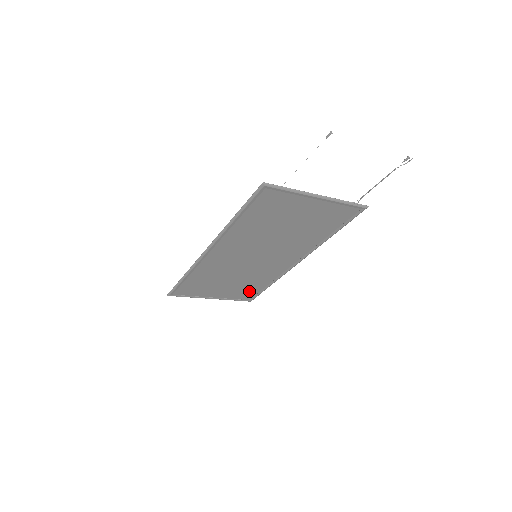
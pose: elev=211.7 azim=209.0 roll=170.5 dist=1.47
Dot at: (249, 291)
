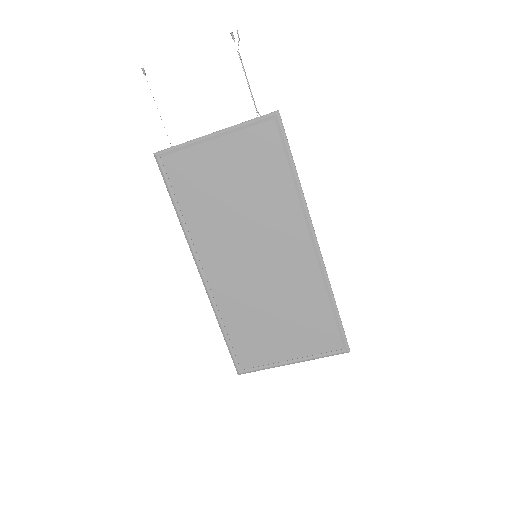
Dot at: (323, 329)
